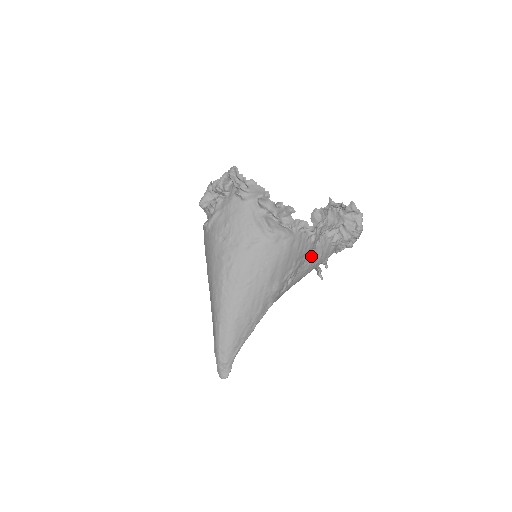
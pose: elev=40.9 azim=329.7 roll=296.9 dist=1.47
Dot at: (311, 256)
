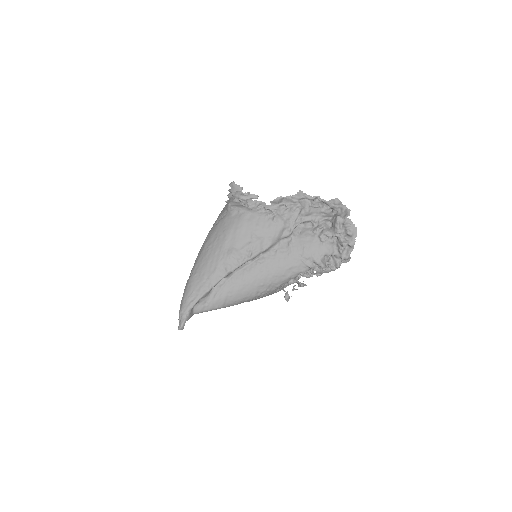
Dot at: (290, 245)
